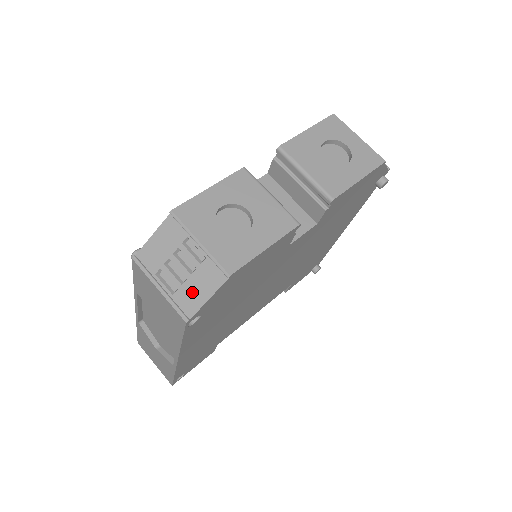
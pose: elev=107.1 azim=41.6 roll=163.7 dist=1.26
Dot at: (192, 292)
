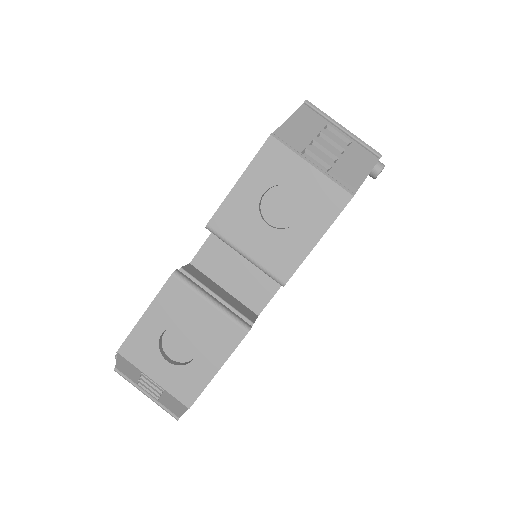
Dot at: (170, 404)
